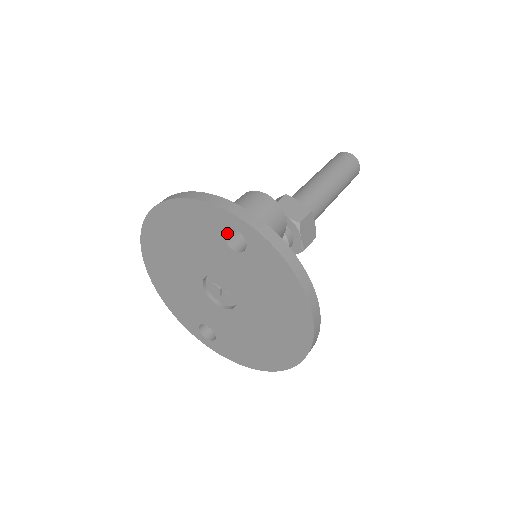
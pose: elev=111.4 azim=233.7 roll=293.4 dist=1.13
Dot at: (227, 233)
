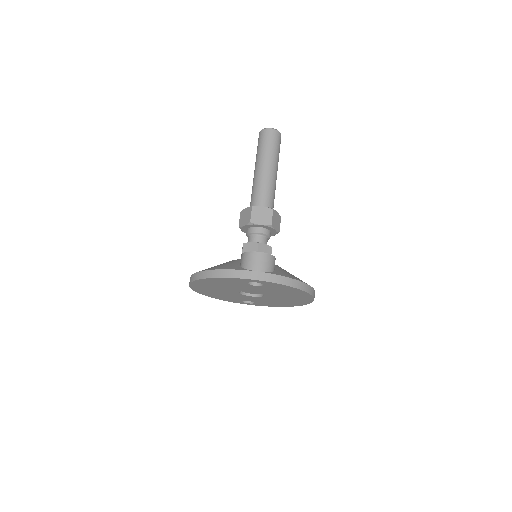
Dot at: occluded
